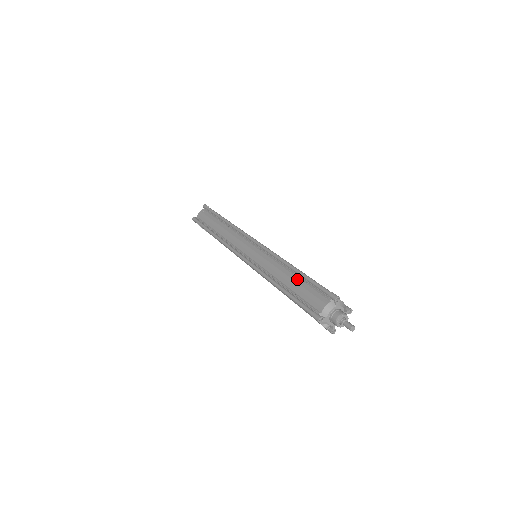
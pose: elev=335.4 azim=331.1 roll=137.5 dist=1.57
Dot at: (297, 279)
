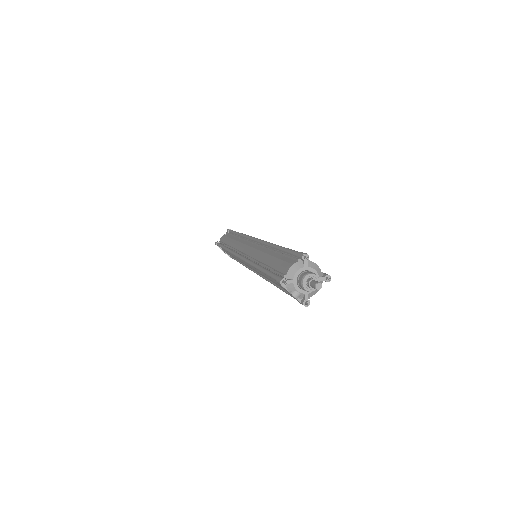
Dot at: (276, 254)
